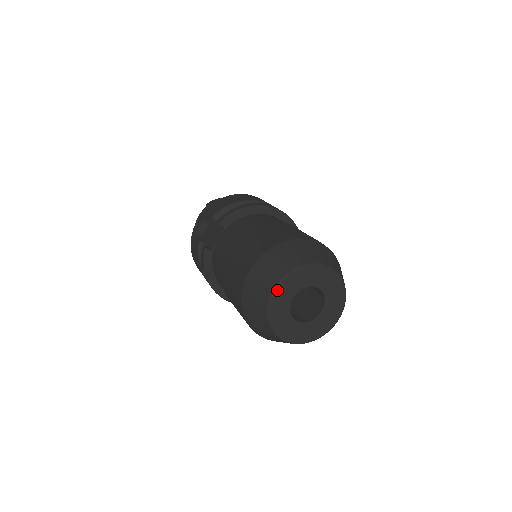
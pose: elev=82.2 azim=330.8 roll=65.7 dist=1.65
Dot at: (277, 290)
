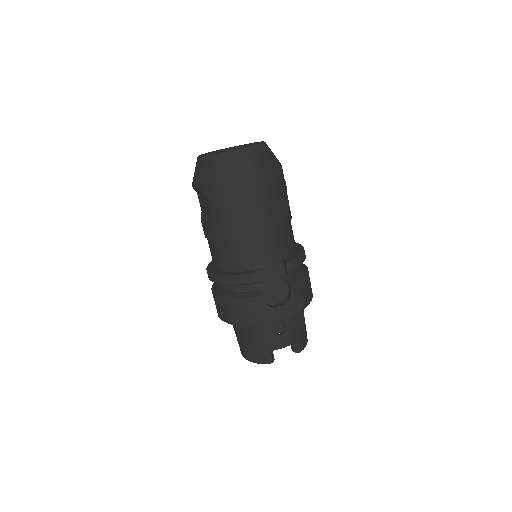
Dot at: occluded
